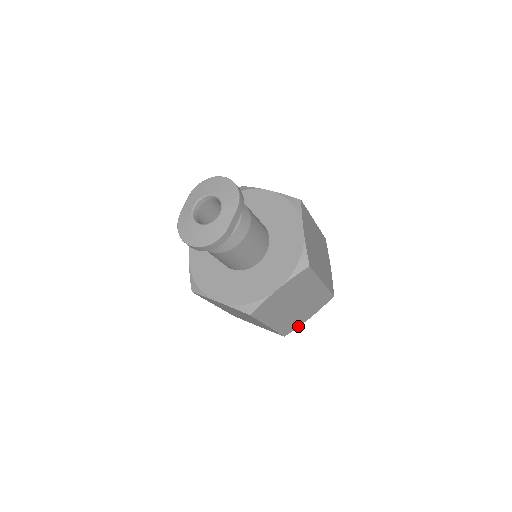
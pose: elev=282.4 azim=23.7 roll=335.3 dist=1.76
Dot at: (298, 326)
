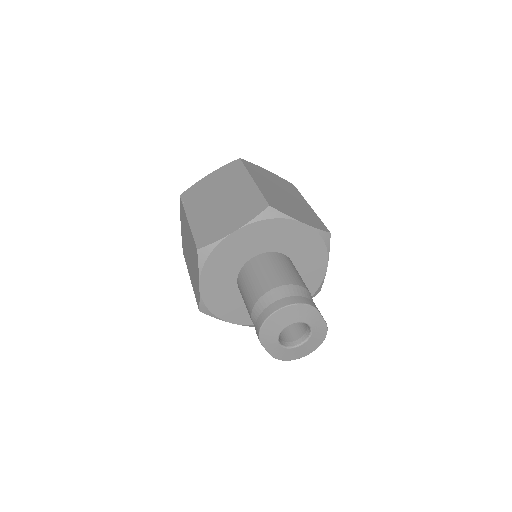
Dot at: occluded
